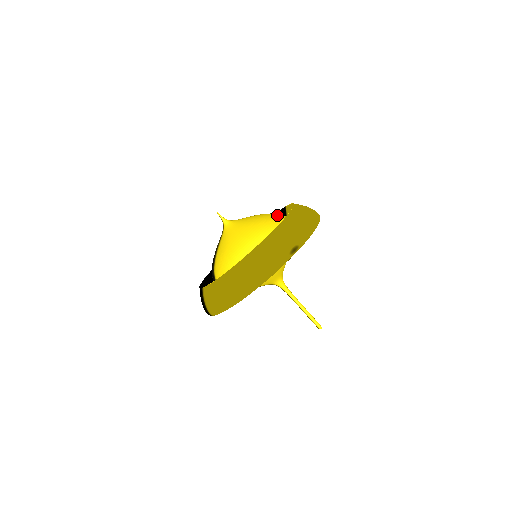
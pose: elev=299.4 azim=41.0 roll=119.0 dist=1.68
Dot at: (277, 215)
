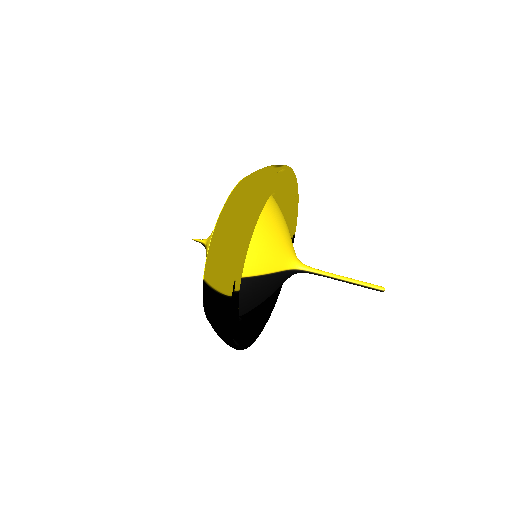
Dot at: occluded
